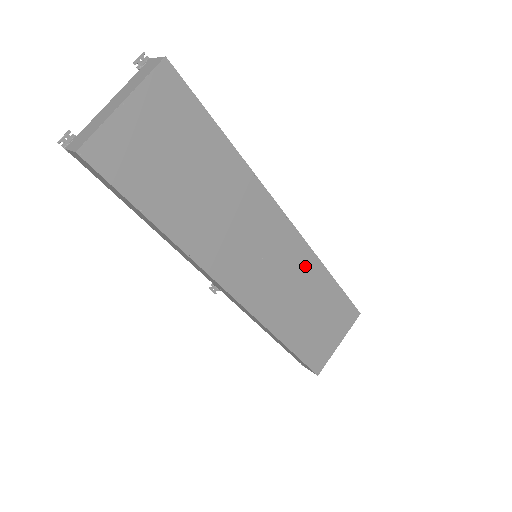
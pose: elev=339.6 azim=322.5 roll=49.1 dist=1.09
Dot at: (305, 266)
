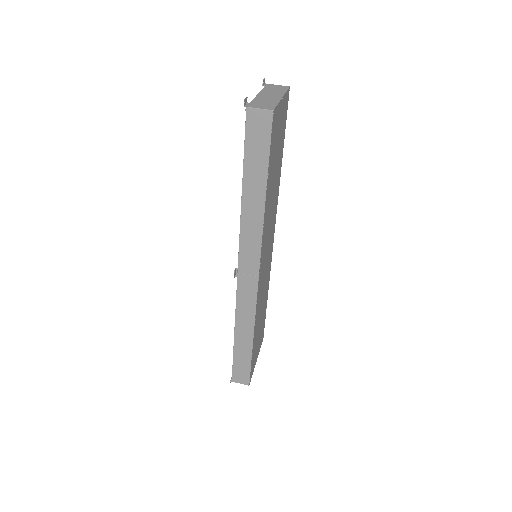
Dot at: (268, 277)
